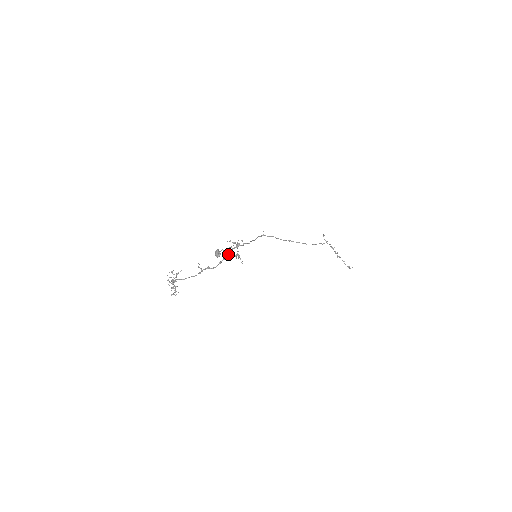
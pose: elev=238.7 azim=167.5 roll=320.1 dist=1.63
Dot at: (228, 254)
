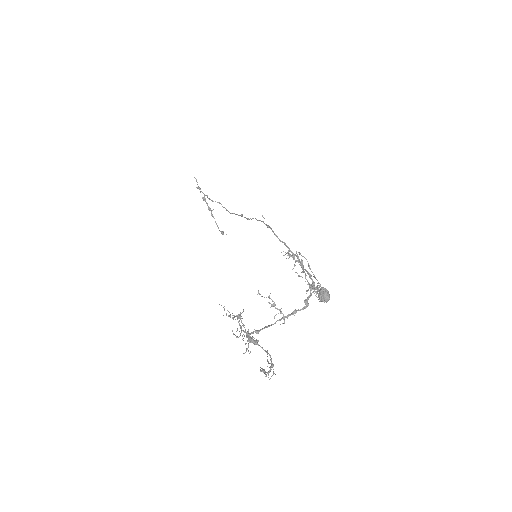
Dot at: (314, 288)
